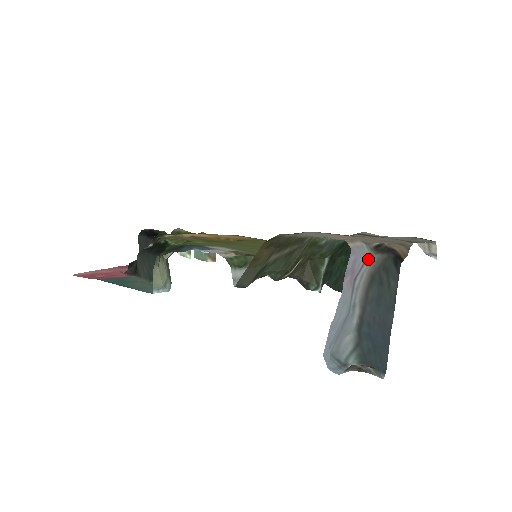
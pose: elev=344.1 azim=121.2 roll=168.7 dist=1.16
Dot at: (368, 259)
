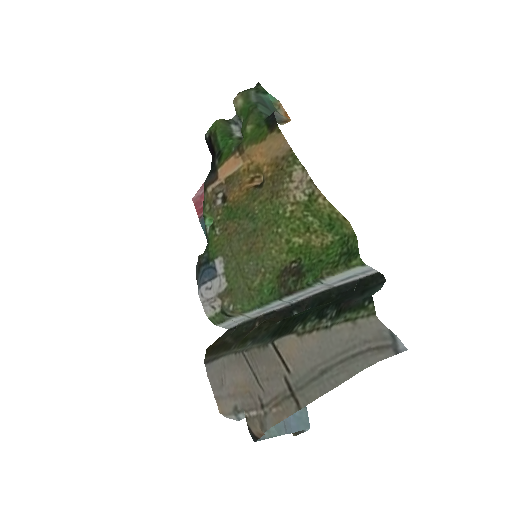
Dot at: occluded
